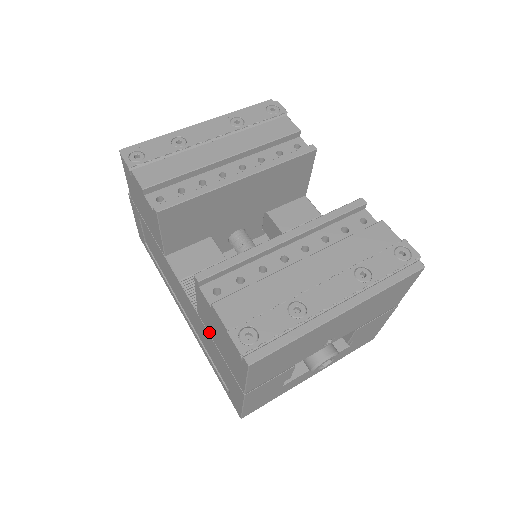
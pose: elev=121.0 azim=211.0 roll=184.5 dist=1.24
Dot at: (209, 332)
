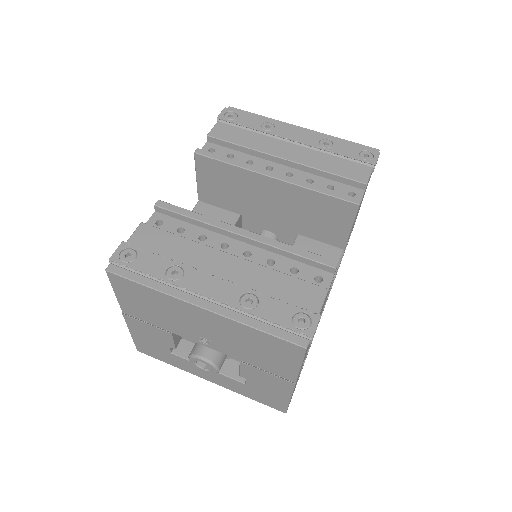
Dot at: occluded
